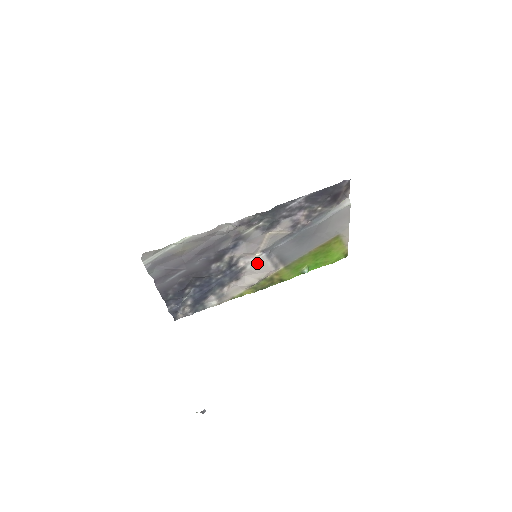
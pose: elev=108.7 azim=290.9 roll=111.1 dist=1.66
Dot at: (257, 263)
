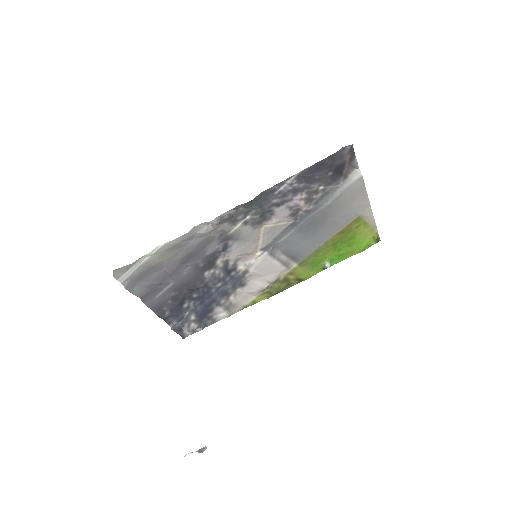
Dot at: (260, 264)
